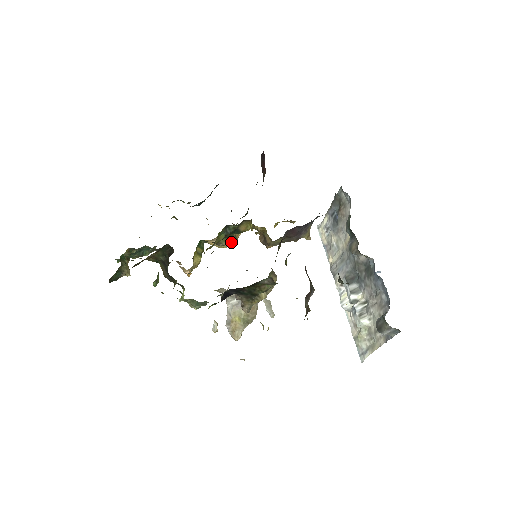
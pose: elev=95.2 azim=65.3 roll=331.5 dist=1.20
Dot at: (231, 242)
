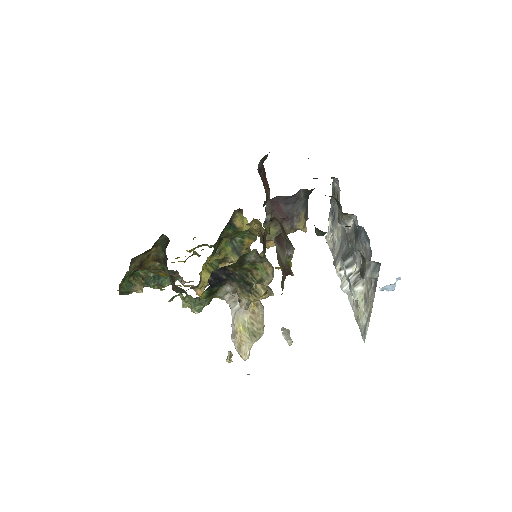
Dot at: occluded
